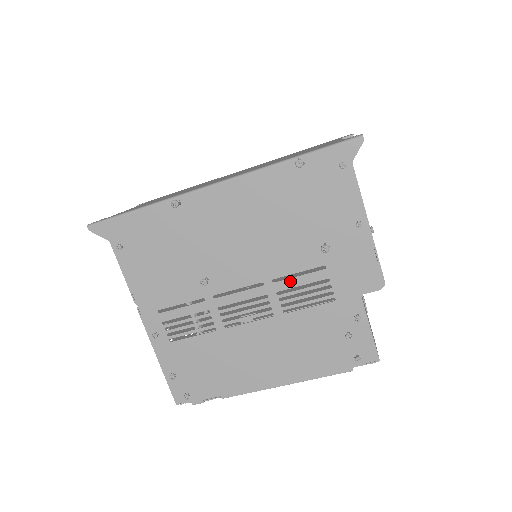
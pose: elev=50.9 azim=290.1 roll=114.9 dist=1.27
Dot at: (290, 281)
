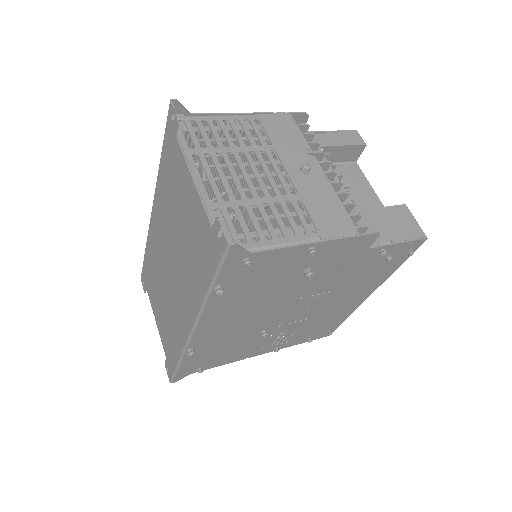
Dot at: (311, 290)
